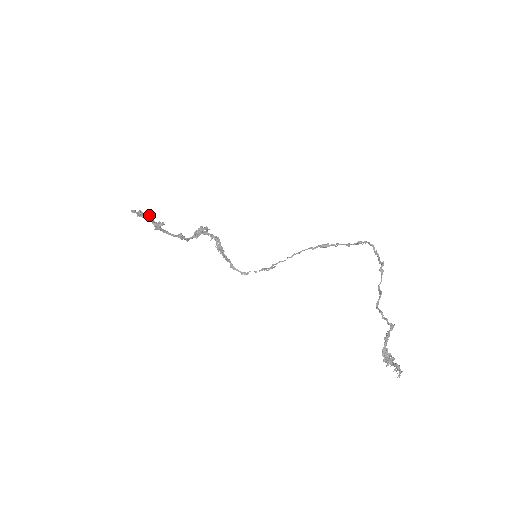
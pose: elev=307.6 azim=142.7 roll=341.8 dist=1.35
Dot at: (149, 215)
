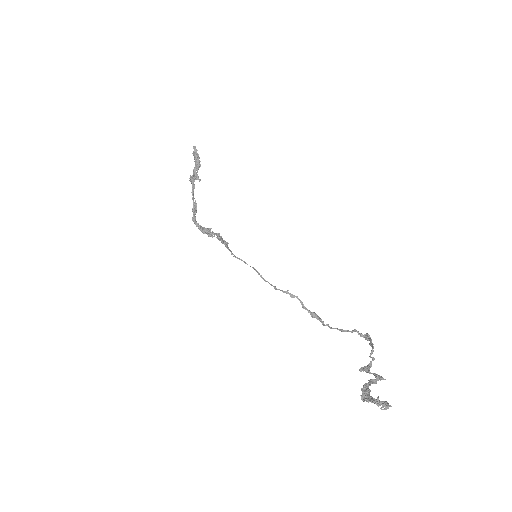
Dot at: occluded
